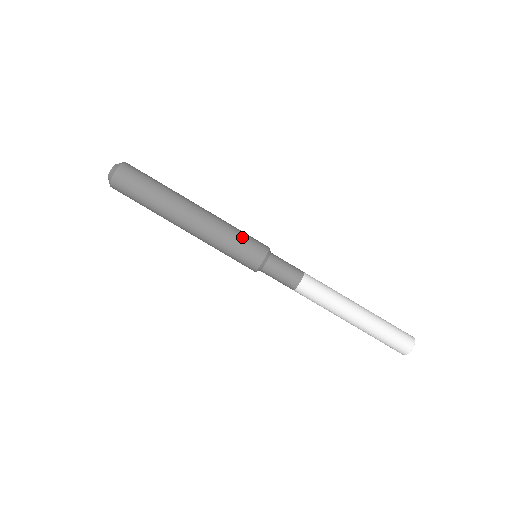
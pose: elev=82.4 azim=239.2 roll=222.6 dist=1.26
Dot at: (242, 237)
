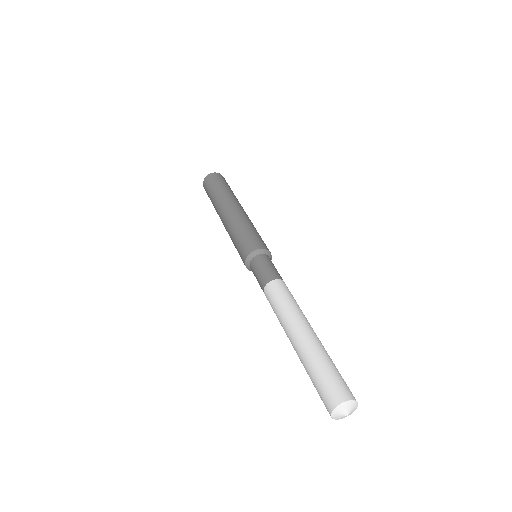
Dot at: occluded
